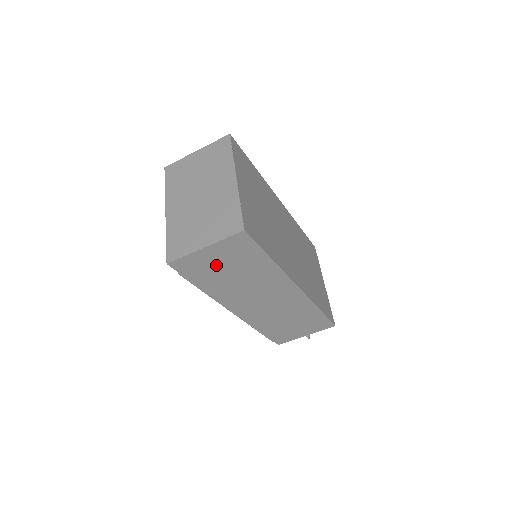
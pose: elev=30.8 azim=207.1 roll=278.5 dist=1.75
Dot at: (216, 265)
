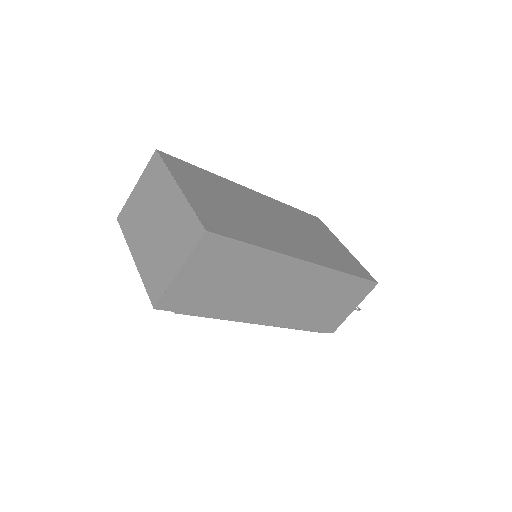
Dot at: (205, 284)
